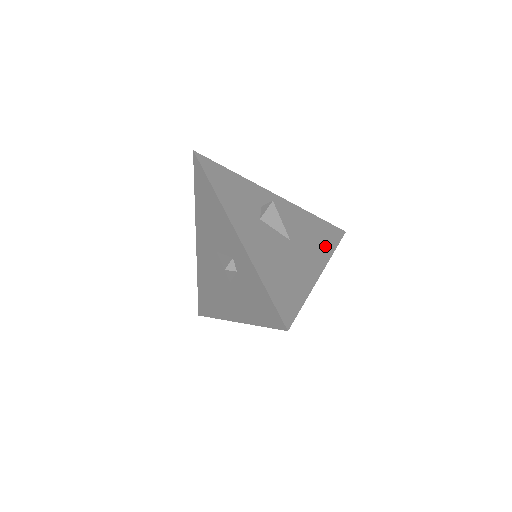
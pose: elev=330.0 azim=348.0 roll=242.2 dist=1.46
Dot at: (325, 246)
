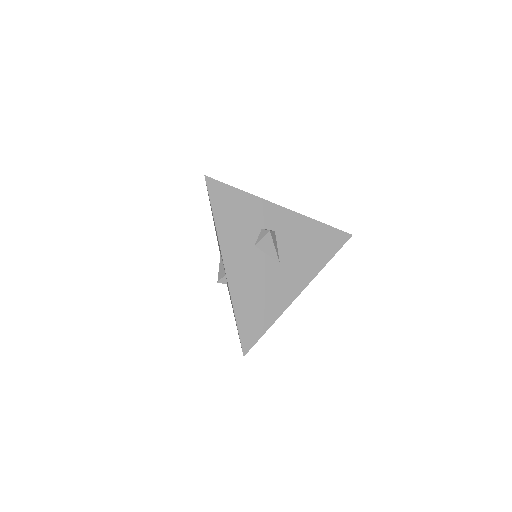
Dot at: (318, 260)
